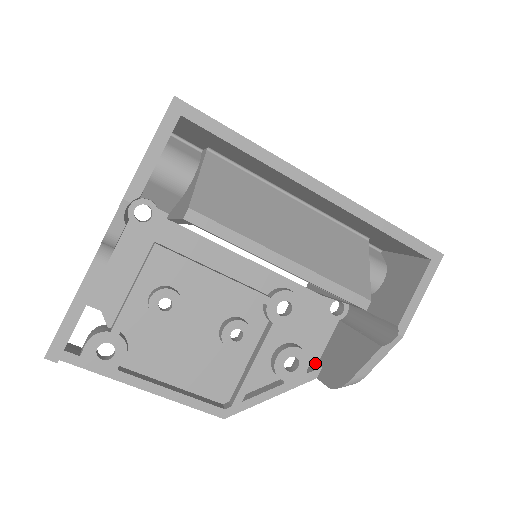
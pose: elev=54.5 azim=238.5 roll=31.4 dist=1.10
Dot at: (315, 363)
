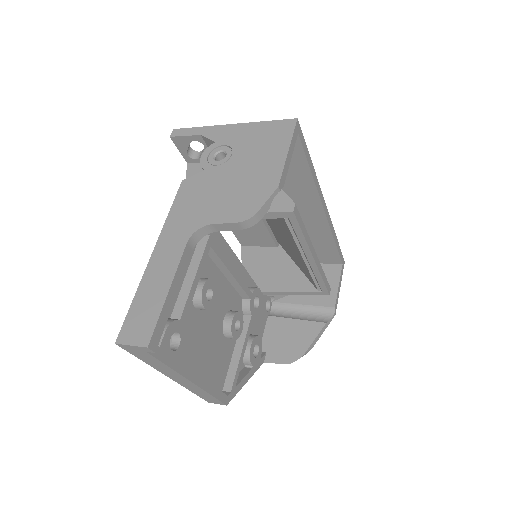
Dot at: occluded
